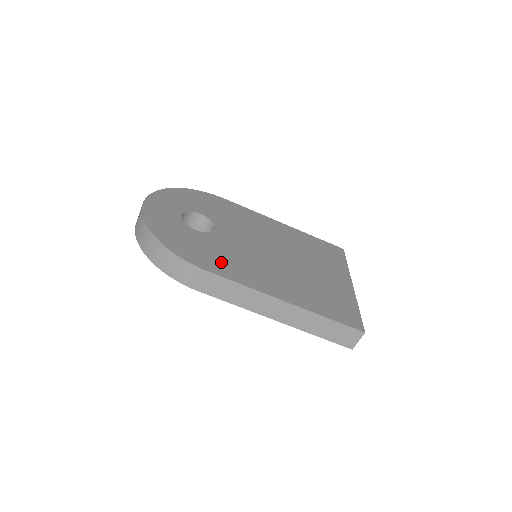
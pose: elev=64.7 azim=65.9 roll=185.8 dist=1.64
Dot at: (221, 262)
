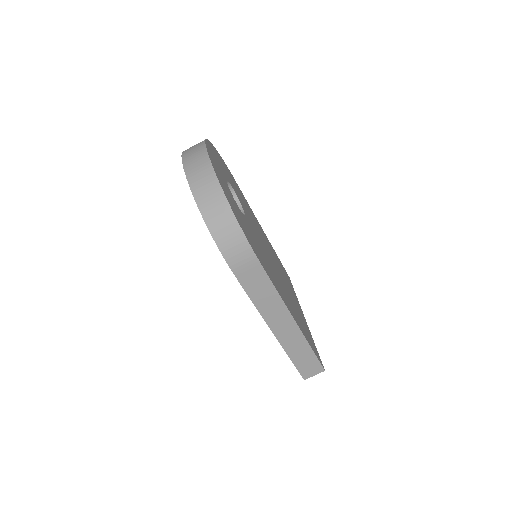
Dot at: (261, 256)
